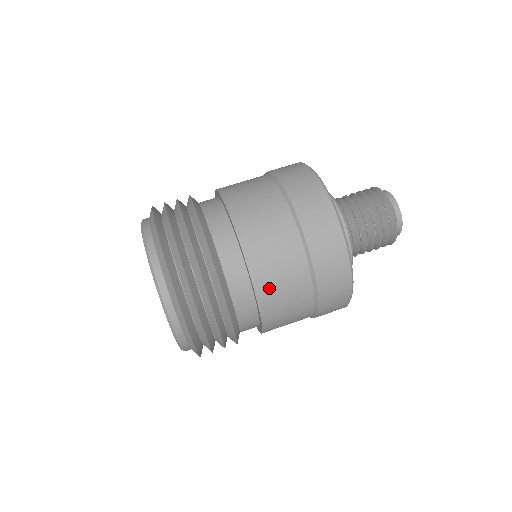
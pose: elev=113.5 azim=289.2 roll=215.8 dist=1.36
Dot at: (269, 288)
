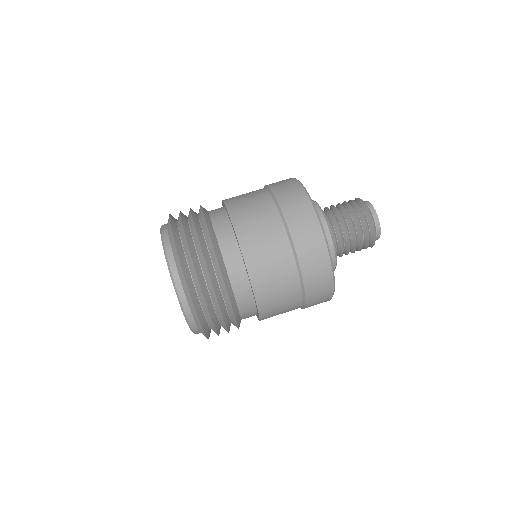
Dot at: (248, 231)
